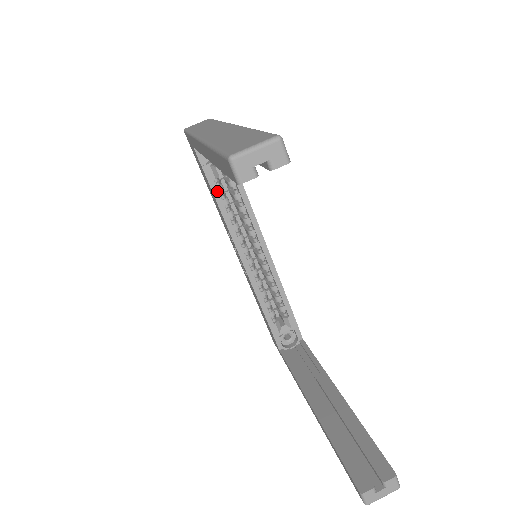
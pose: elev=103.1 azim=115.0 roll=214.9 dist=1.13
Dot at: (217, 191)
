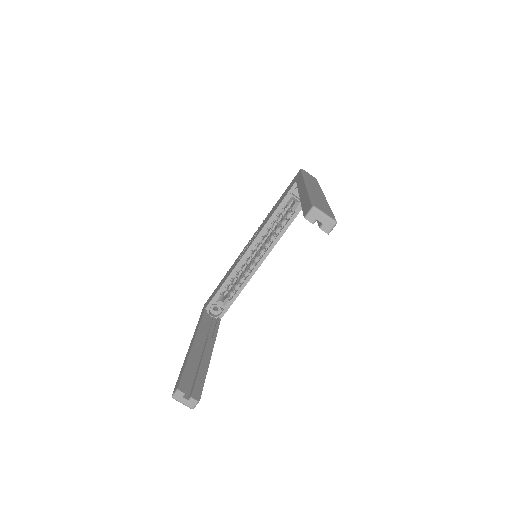
Dot at: (280, 209)
